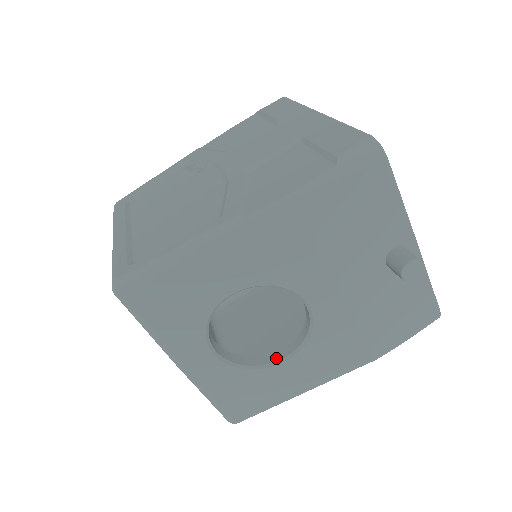
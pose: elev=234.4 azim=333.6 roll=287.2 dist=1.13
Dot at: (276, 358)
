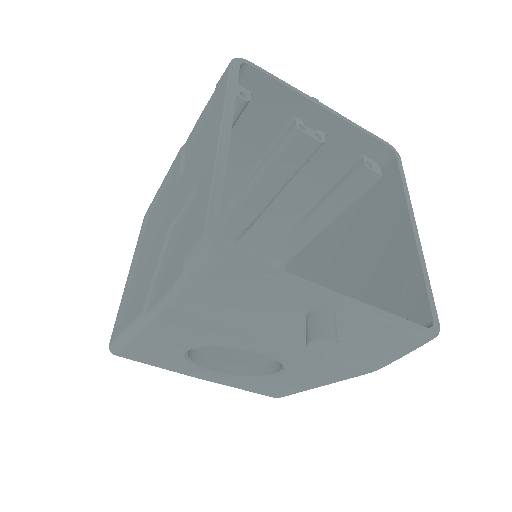
Dot at: (272, 370)
